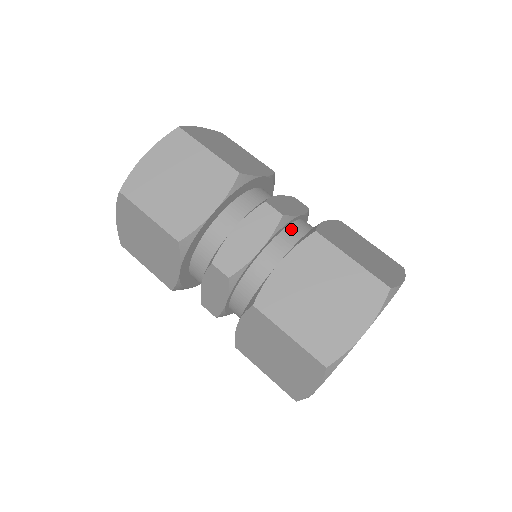
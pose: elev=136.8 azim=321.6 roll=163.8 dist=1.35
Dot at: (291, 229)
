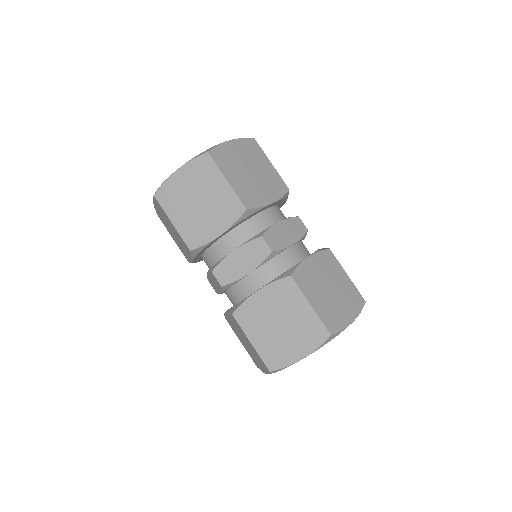
Dot at: (303, 244)
